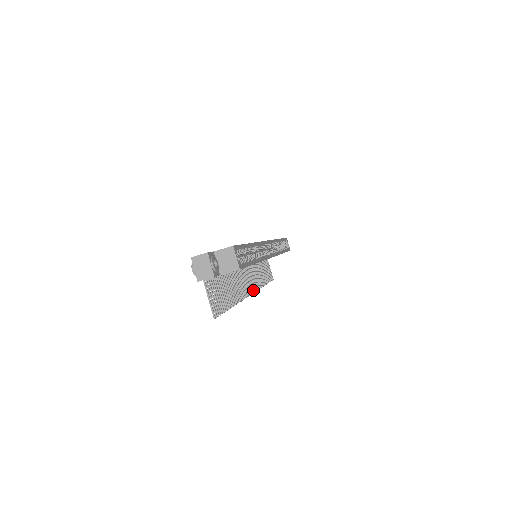
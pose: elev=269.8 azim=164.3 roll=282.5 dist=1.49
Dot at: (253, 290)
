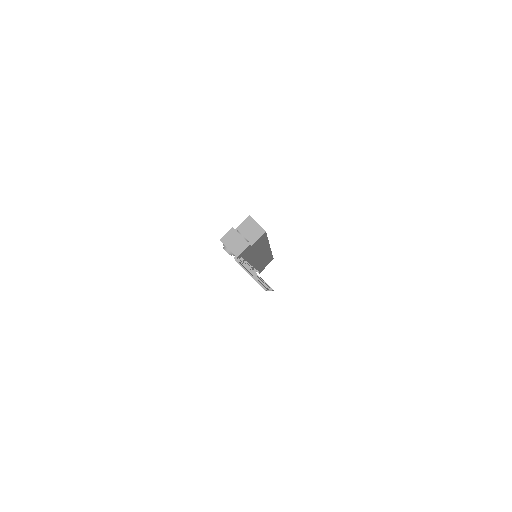
Dot at: occluded
